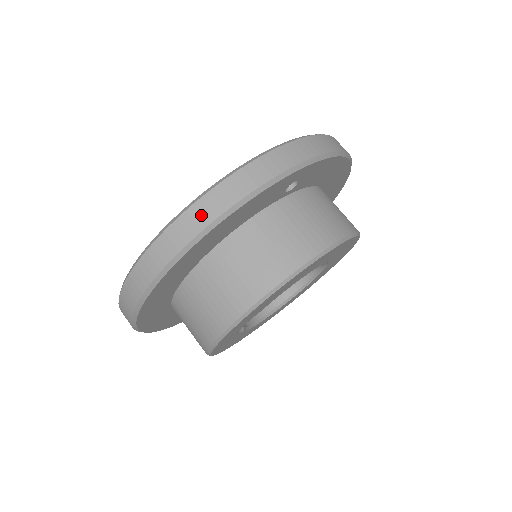
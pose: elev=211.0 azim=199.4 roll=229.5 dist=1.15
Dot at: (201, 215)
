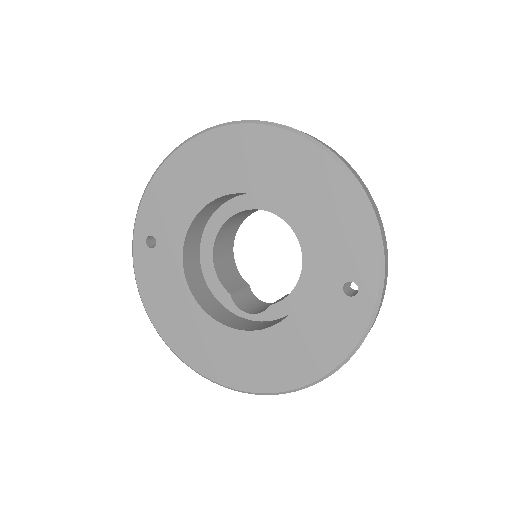
Dot at: occluded
